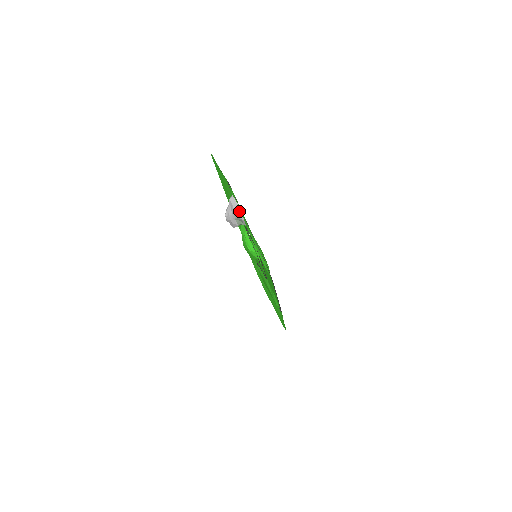
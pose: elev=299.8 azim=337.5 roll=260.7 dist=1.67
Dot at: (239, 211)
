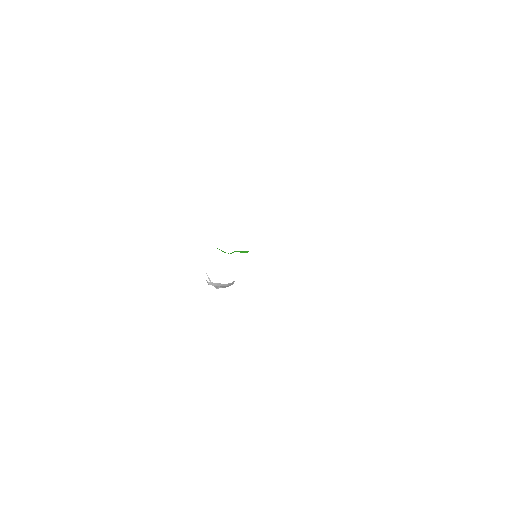
Dot at: (226, 285)
